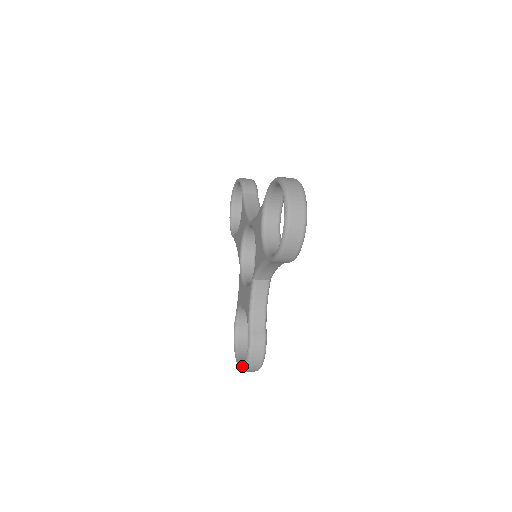
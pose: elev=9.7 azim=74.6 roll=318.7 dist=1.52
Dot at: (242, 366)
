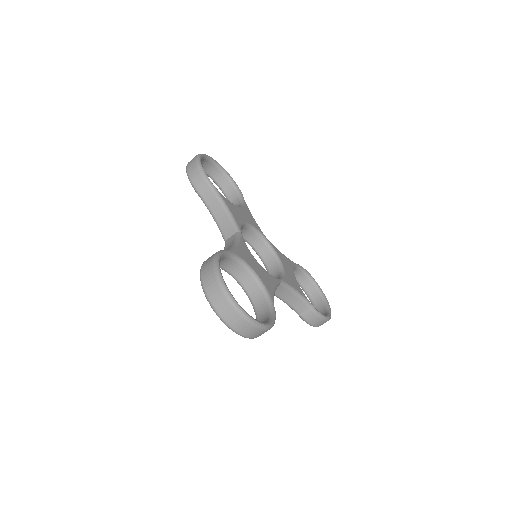
Dot at: occluded
